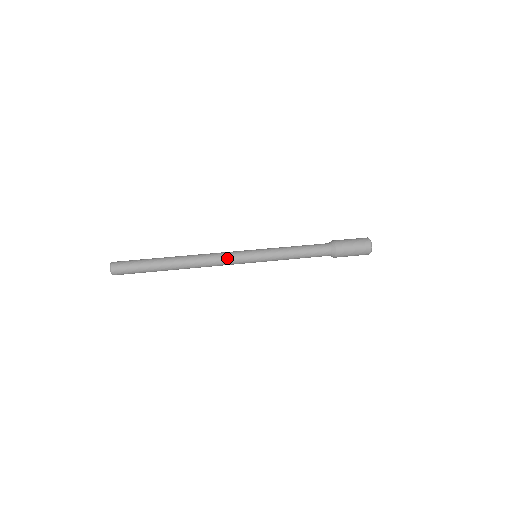
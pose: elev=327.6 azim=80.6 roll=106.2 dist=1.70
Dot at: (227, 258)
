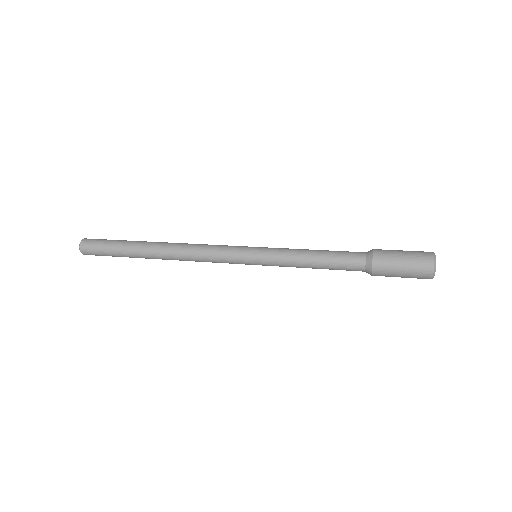
Dot at: (217, 245)
